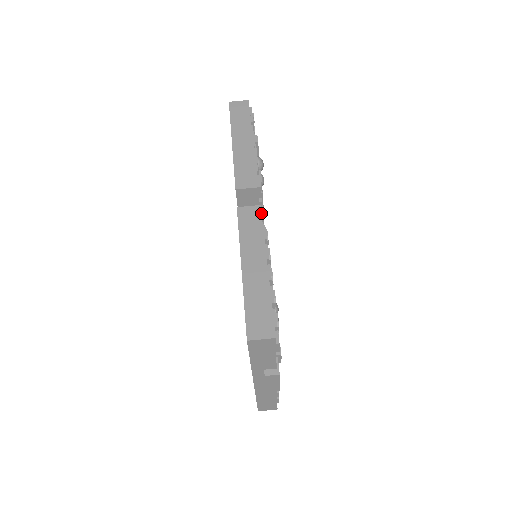
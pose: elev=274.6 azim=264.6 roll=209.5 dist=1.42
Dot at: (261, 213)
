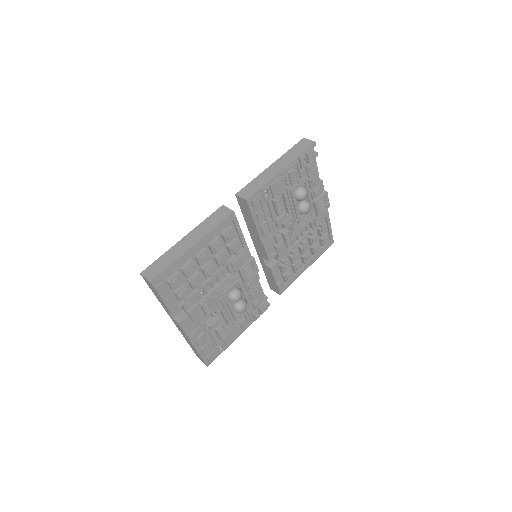
Dot at: (228, 216)
